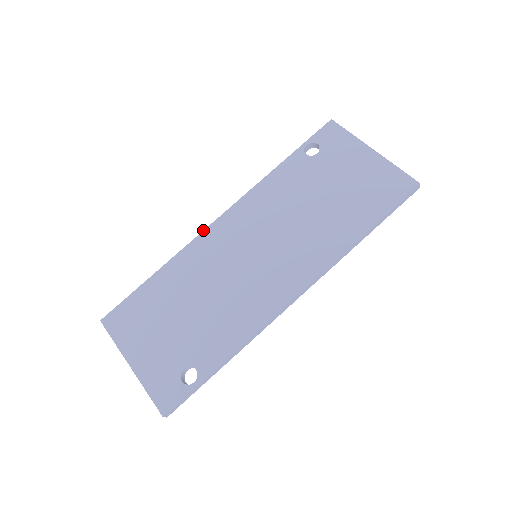
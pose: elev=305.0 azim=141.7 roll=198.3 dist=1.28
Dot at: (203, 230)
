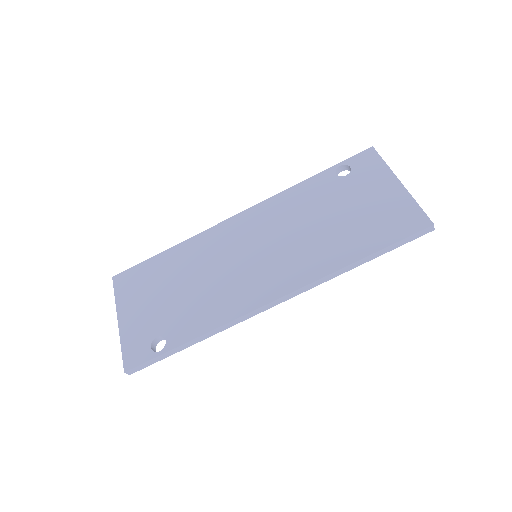
Dot at: (221, 222)
